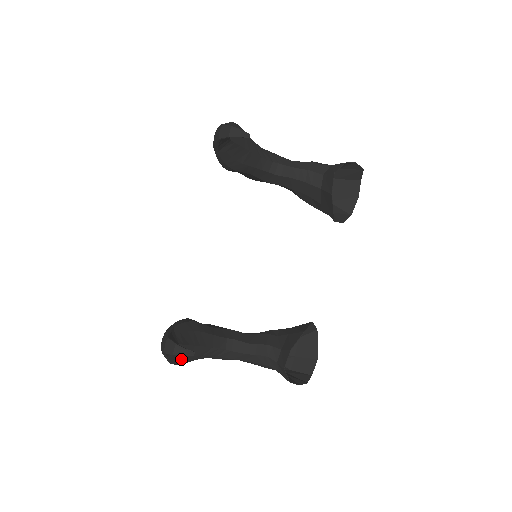
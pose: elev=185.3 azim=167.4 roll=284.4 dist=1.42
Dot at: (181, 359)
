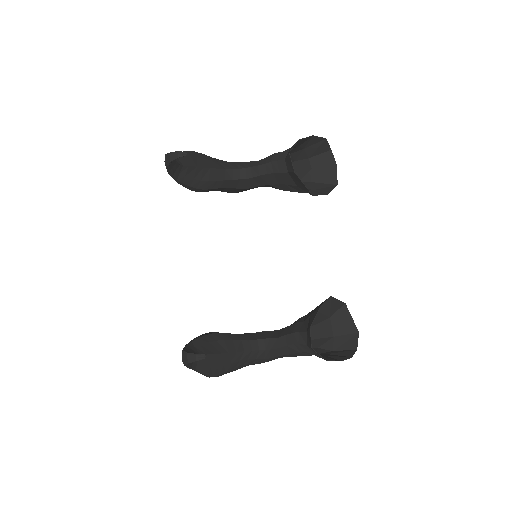
Dot at: (215, 370)
